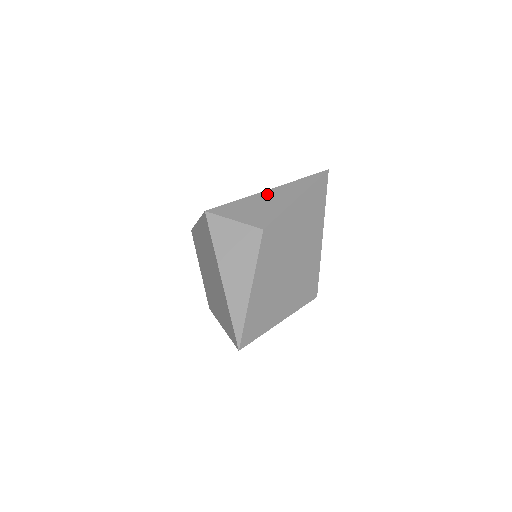
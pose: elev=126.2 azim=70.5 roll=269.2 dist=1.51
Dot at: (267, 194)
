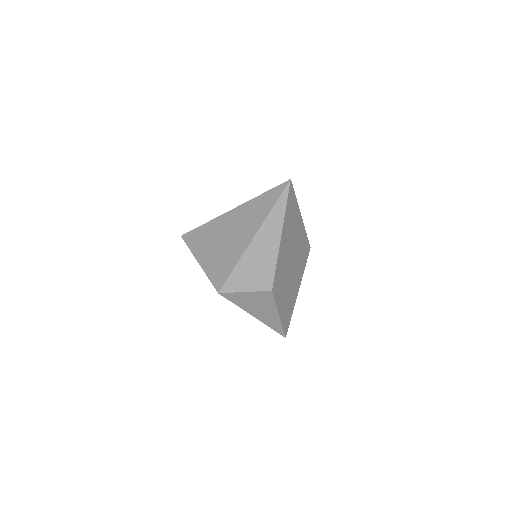
Dot at: (254, 247)
